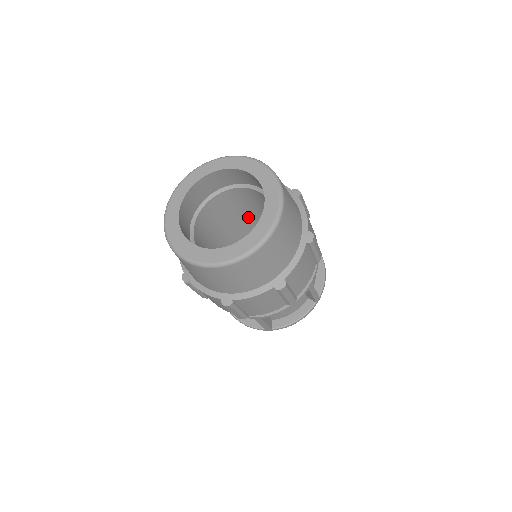
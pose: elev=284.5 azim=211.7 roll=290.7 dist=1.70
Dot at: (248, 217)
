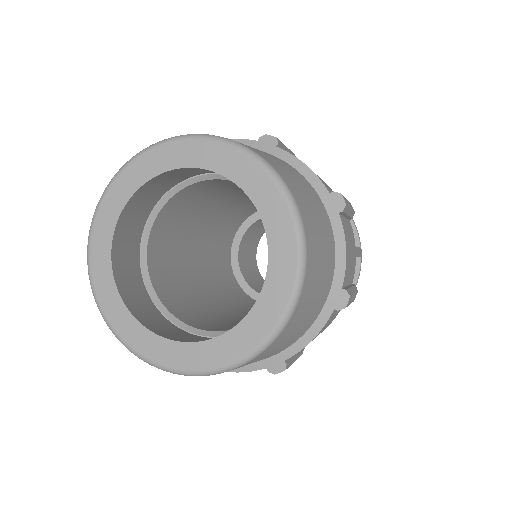
Dot at: (210, 210)
